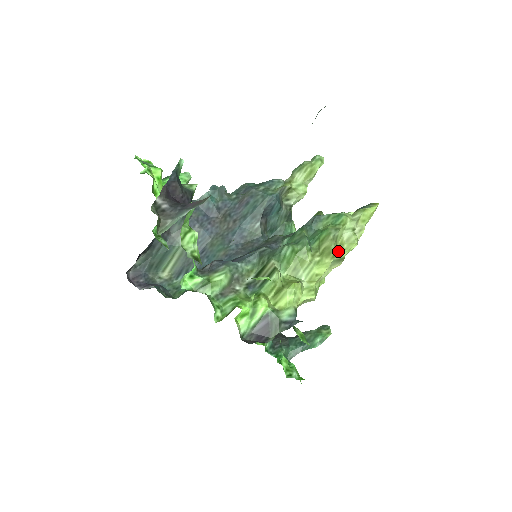
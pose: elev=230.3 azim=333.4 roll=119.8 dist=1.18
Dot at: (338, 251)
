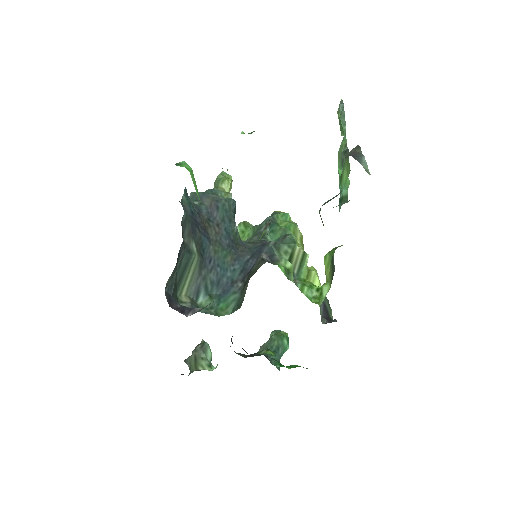
Dot at: occluded
